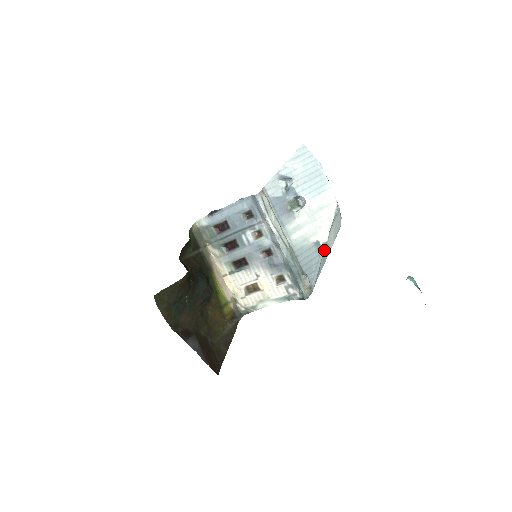
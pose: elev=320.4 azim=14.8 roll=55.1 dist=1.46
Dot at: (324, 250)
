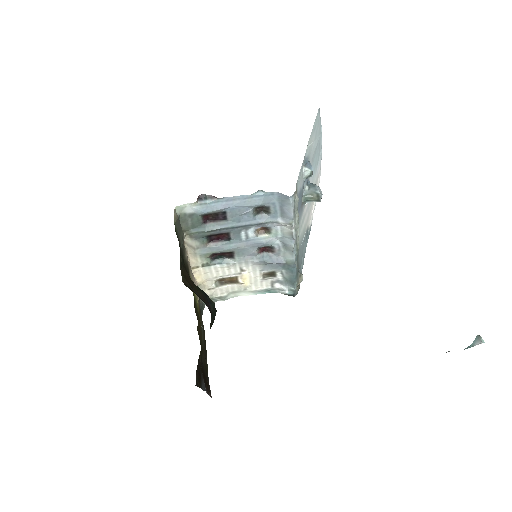
Dot at: occluded
